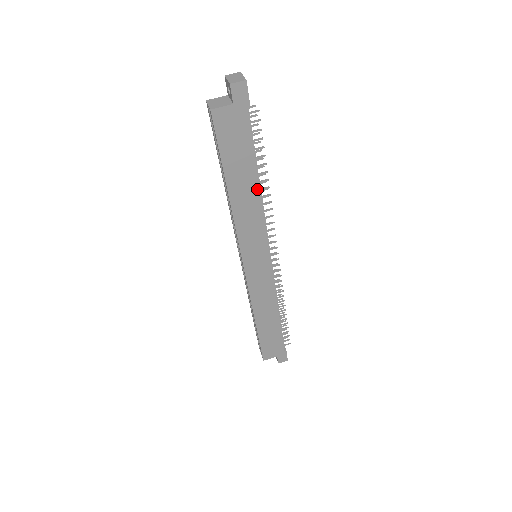
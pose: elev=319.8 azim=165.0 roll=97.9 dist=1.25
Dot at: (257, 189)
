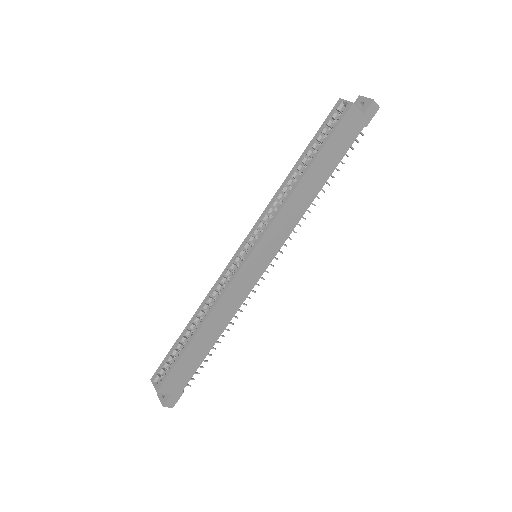
Dot at: (318, 191)
